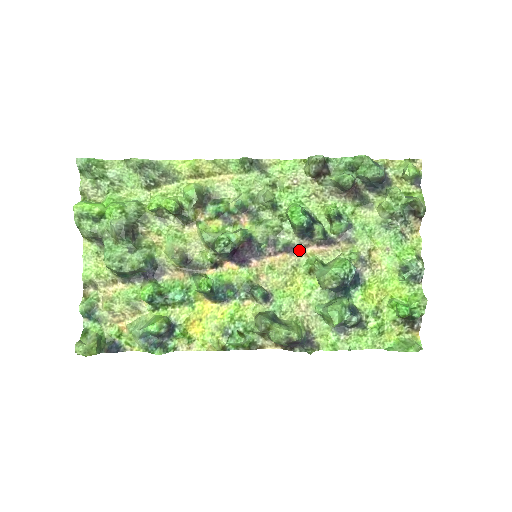
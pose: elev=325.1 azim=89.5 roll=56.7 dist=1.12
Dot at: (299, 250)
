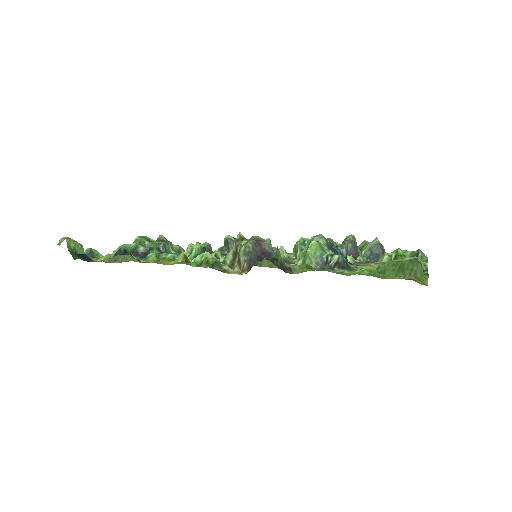
Dot at: occluded
